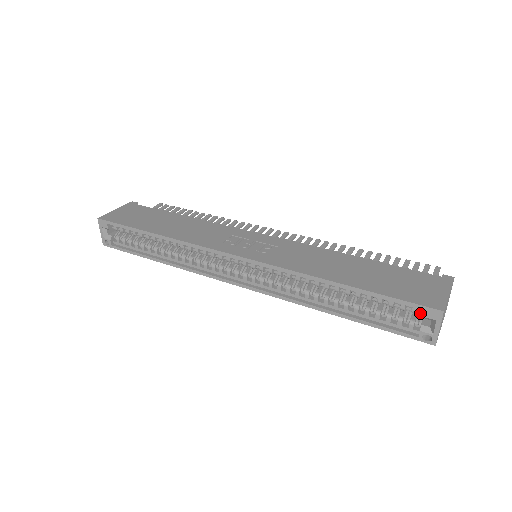
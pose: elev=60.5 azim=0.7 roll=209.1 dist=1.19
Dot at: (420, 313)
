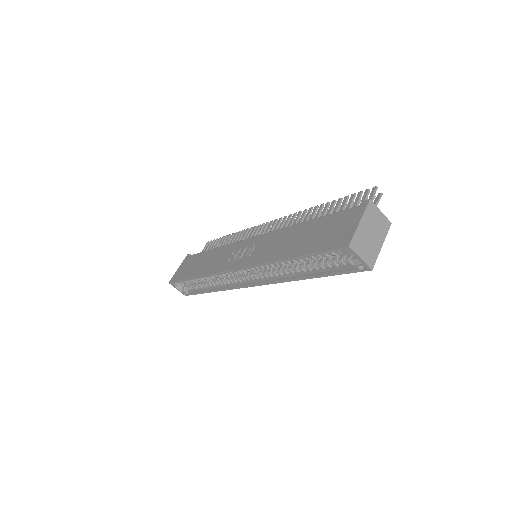
Dot at: occluded
